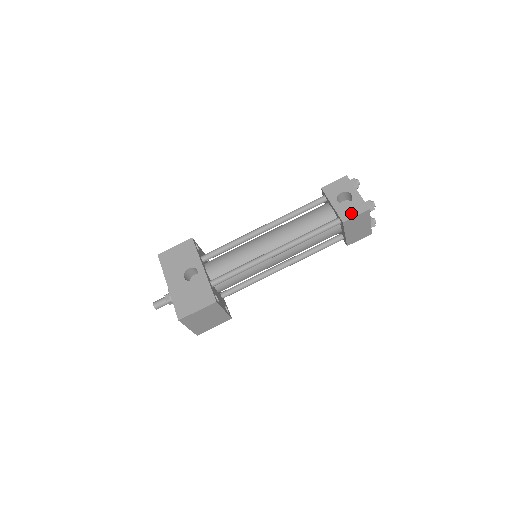
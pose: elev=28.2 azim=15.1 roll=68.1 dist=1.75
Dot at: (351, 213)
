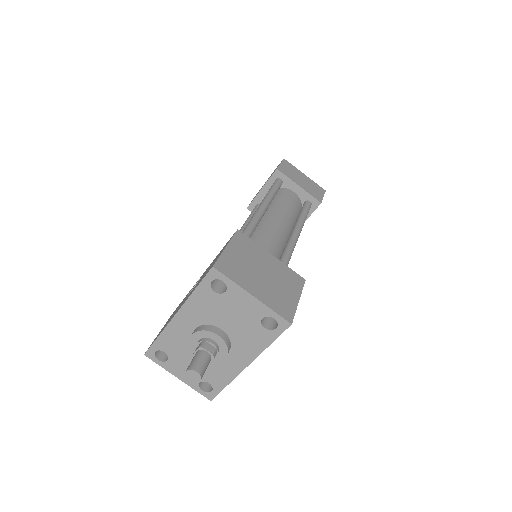
Dot at: occluded
